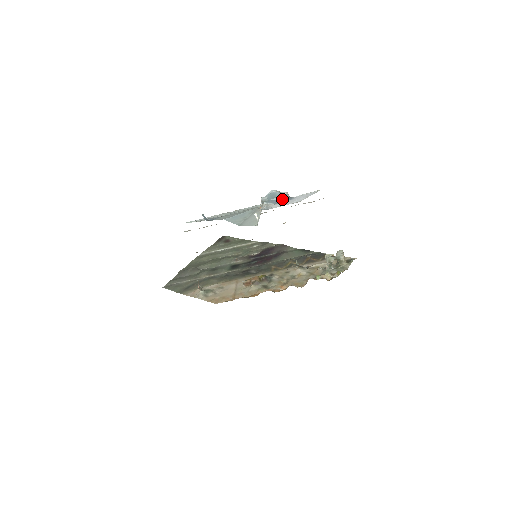
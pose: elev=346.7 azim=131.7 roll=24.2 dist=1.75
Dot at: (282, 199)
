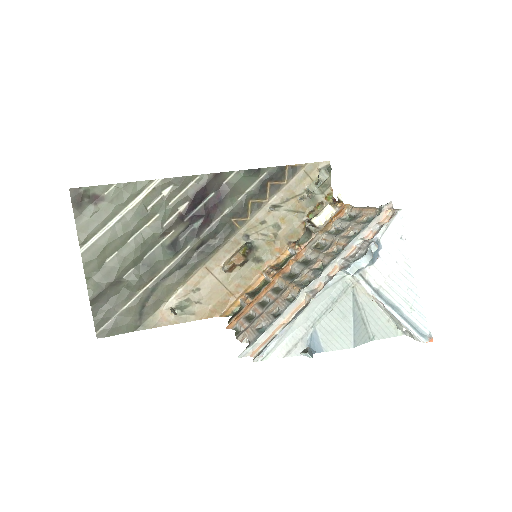
Dot at: occluded
